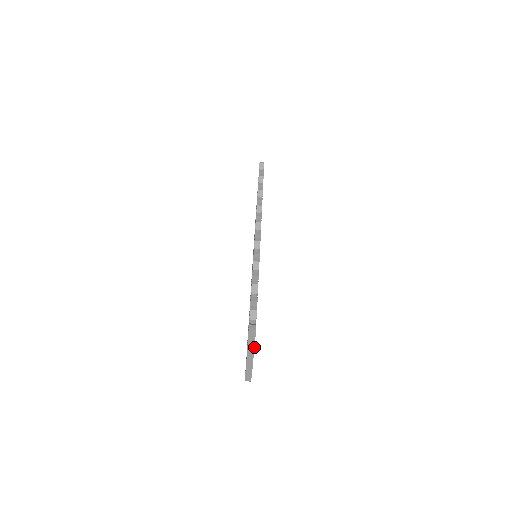
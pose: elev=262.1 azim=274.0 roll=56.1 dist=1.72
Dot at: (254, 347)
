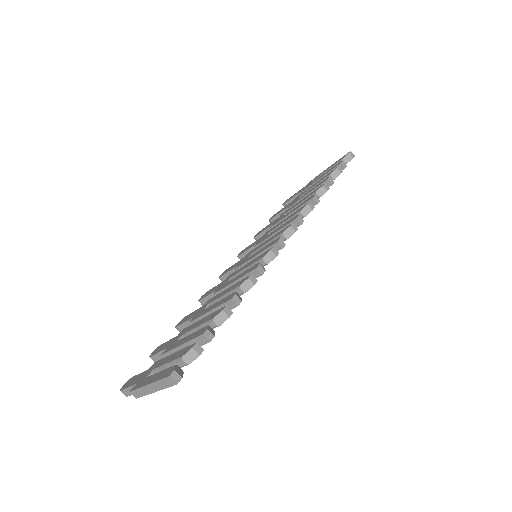
Dot at: (158, 390)
